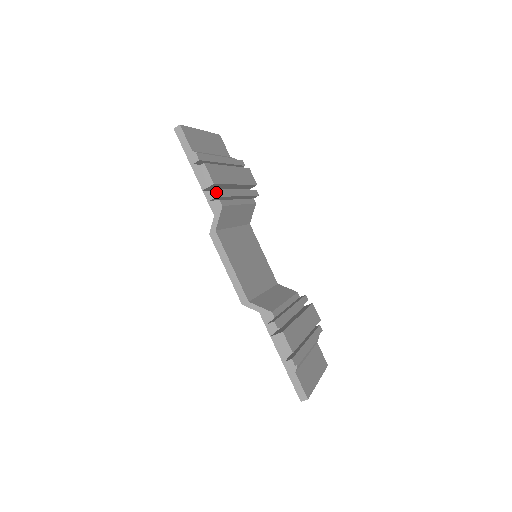
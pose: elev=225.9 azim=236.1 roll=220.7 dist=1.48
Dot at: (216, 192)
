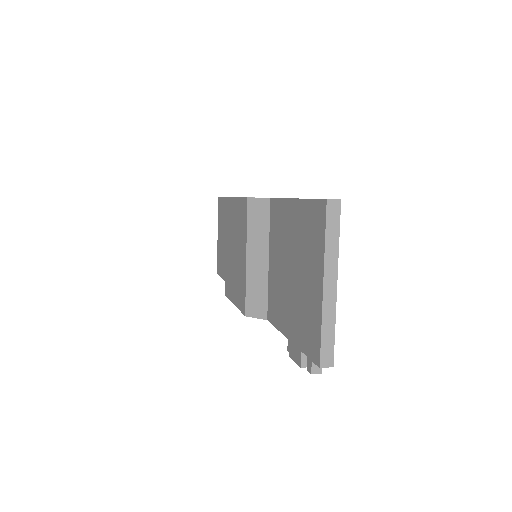
Dot at: occluded
